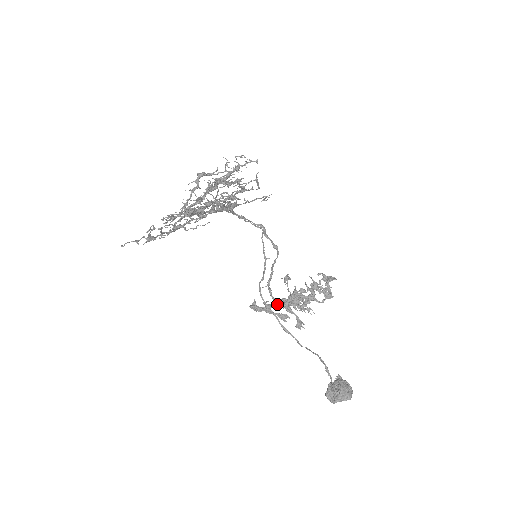
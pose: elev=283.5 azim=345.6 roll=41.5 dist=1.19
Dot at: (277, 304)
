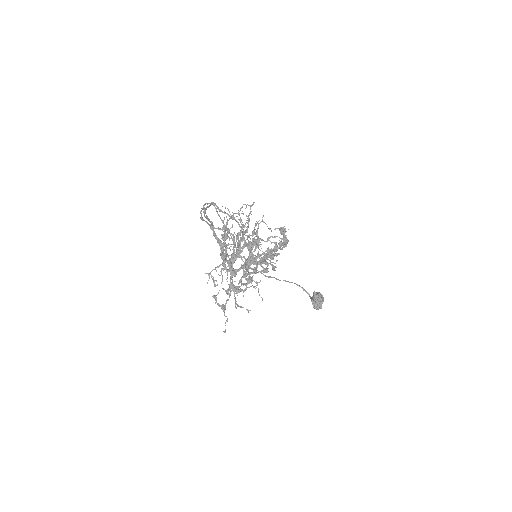
Dot at: occluded
